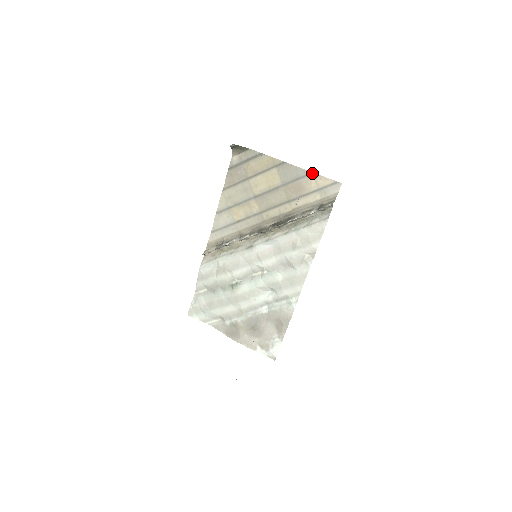
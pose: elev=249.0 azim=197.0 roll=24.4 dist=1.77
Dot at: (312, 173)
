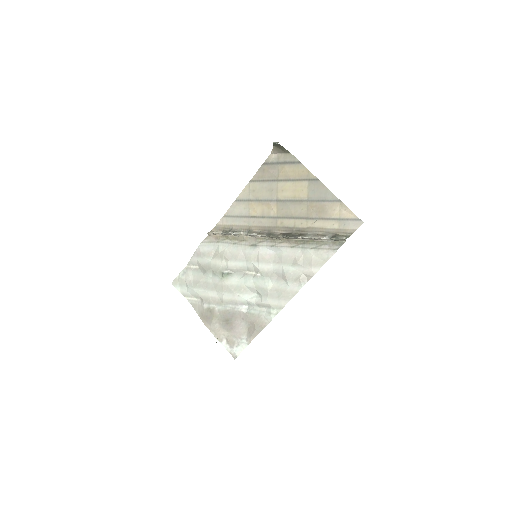
Dot at: (340, 201)
